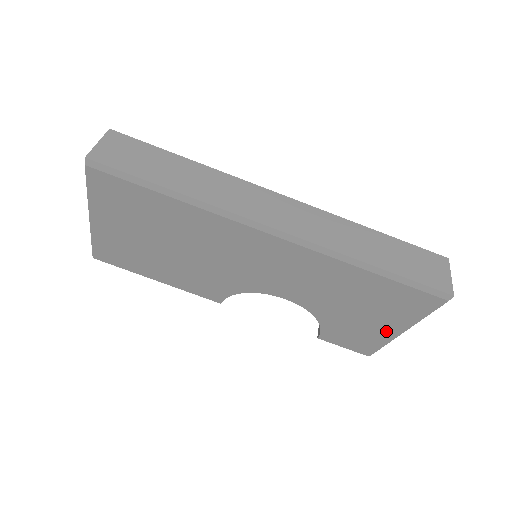
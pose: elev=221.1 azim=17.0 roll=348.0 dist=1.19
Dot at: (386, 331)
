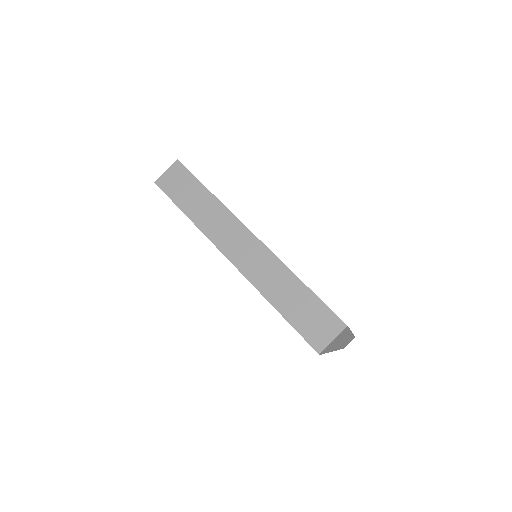
Dot at: occluded
